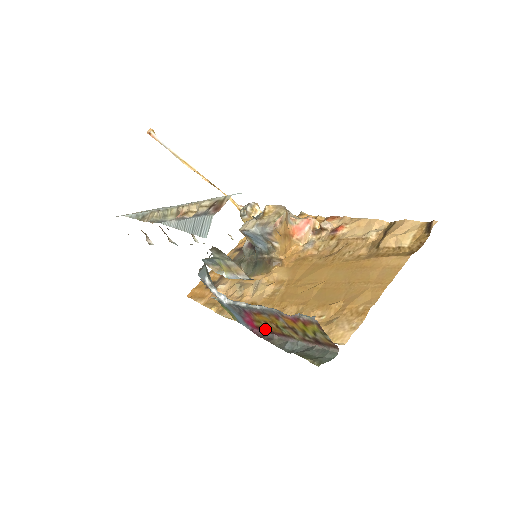
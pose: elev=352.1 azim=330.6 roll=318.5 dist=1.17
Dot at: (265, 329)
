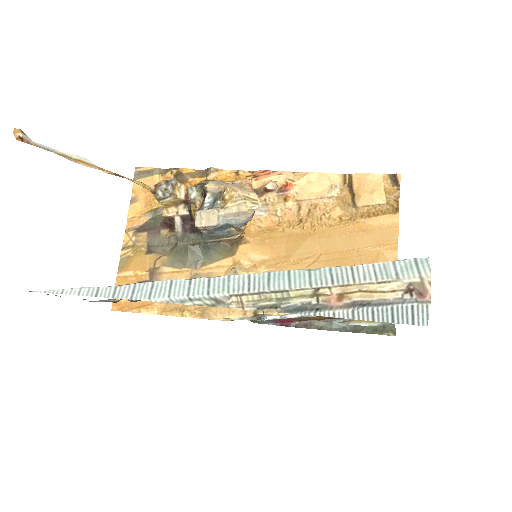
Dot at: (302, 320)
